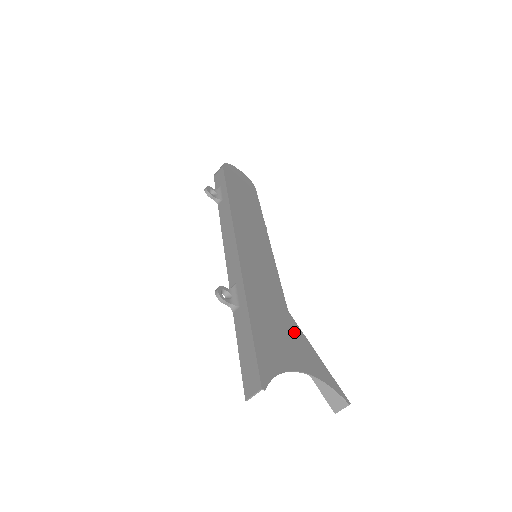
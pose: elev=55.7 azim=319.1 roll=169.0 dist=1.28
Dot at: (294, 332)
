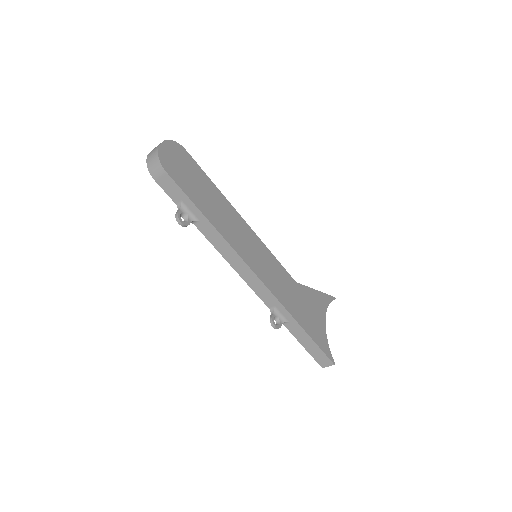
Dot at: (307, 295)
